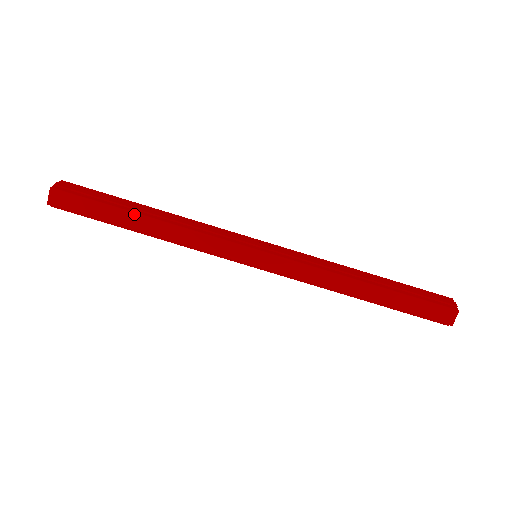
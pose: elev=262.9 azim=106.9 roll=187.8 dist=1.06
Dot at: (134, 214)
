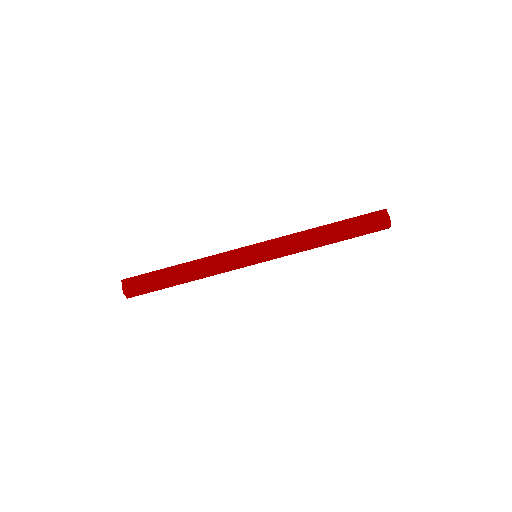
Dot at: (177, 280)
